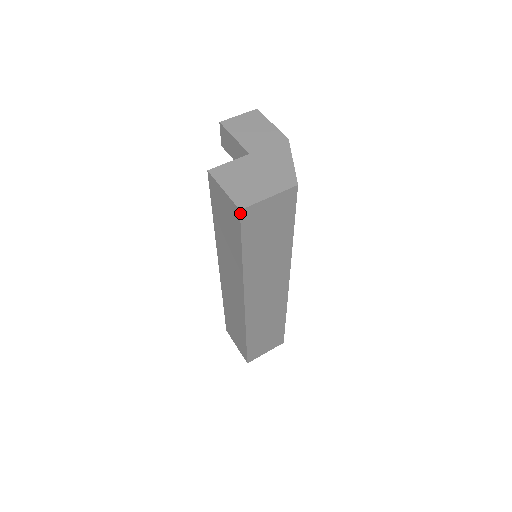
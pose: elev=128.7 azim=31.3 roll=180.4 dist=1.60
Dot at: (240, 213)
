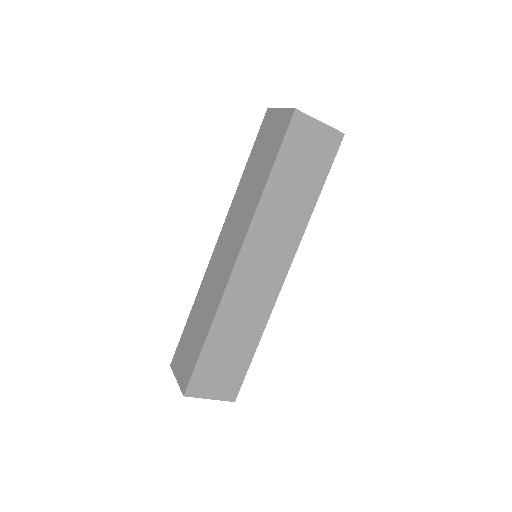
Dot at: (294, 113)
